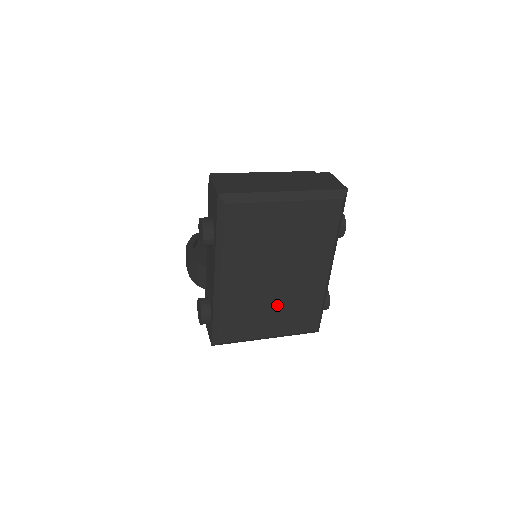
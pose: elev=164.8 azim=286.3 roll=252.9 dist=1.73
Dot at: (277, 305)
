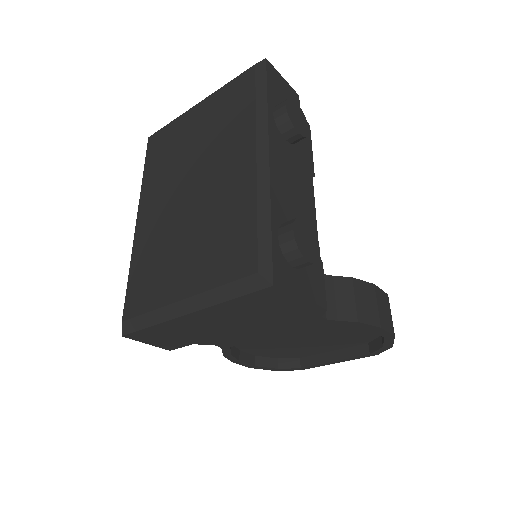
Dot at: (192, 235)
